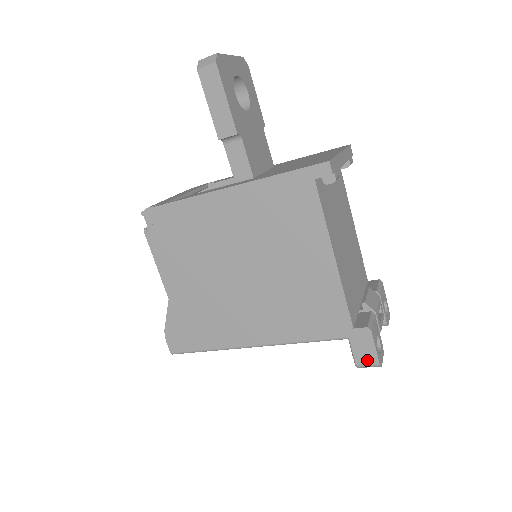
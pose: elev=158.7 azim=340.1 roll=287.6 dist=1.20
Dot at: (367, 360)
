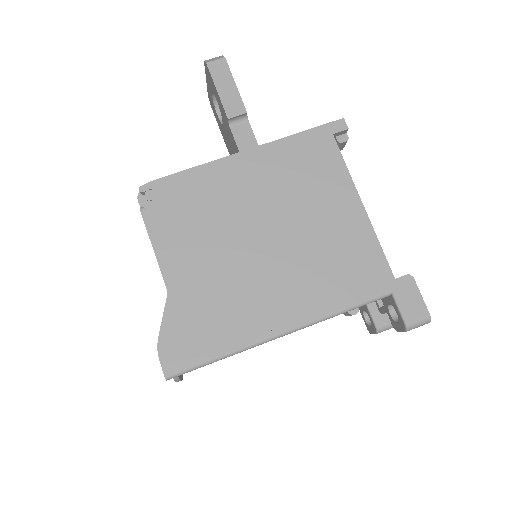
Dot at: (416, 314)
